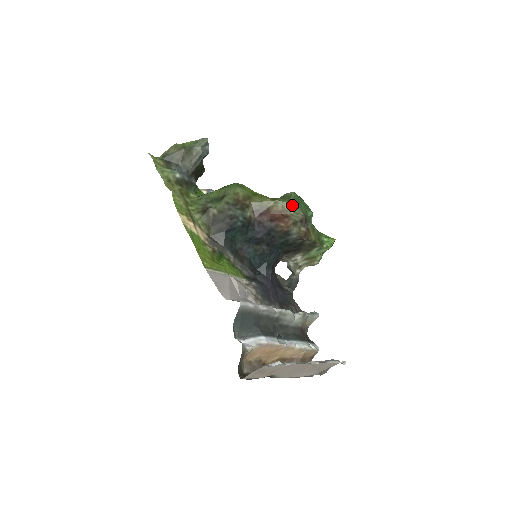
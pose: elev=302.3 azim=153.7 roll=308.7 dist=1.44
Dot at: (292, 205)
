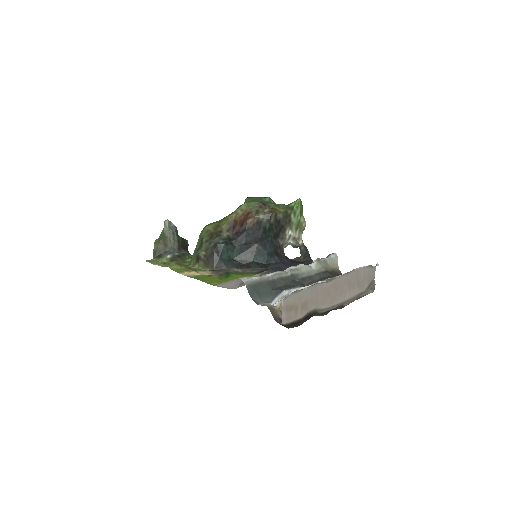
Dot at: (246, 204)
